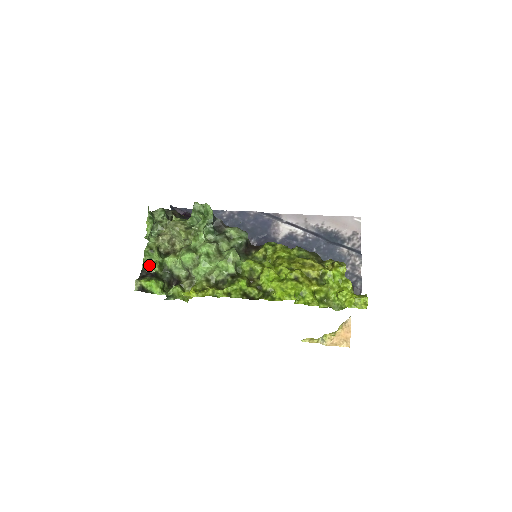
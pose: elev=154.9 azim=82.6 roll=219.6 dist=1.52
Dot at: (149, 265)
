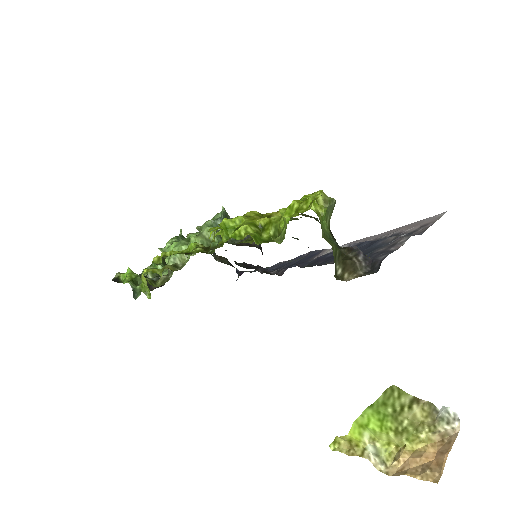
Dot at: occluded
